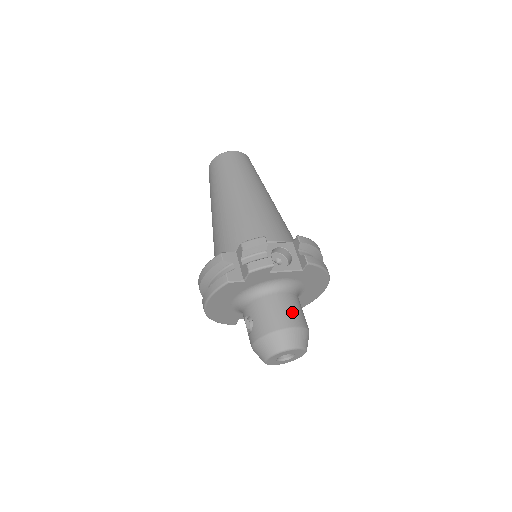
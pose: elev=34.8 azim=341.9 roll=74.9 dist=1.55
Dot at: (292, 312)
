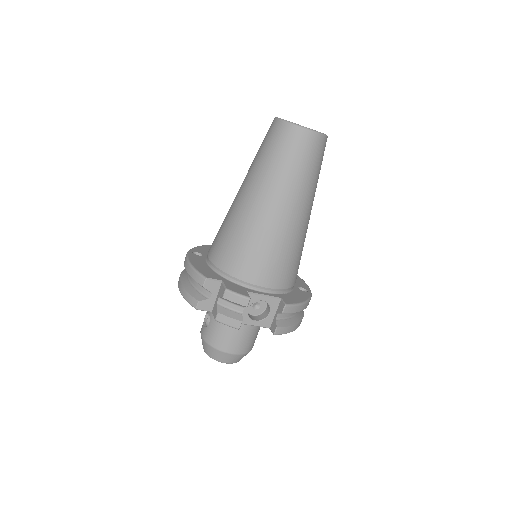
Dot at: (242, 342)
